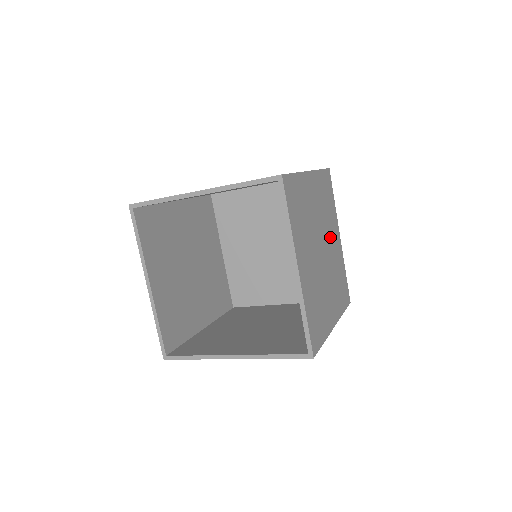
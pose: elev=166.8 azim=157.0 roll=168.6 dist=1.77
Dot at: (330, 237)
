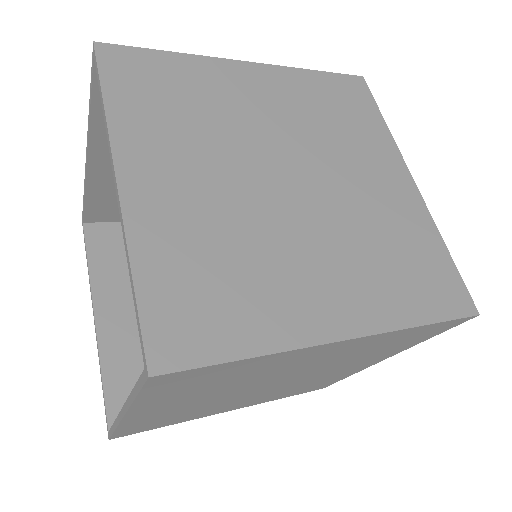
Dot at: (347, 169)
